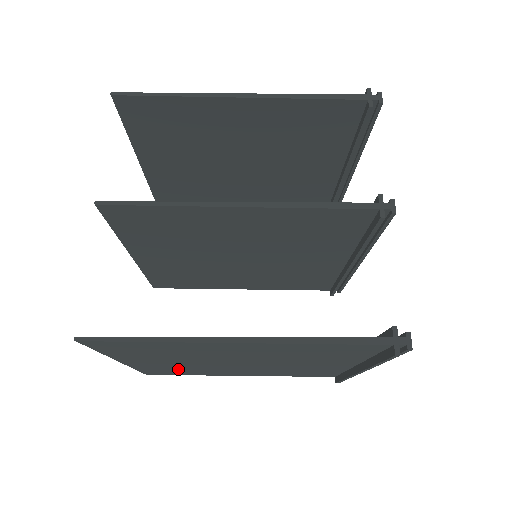
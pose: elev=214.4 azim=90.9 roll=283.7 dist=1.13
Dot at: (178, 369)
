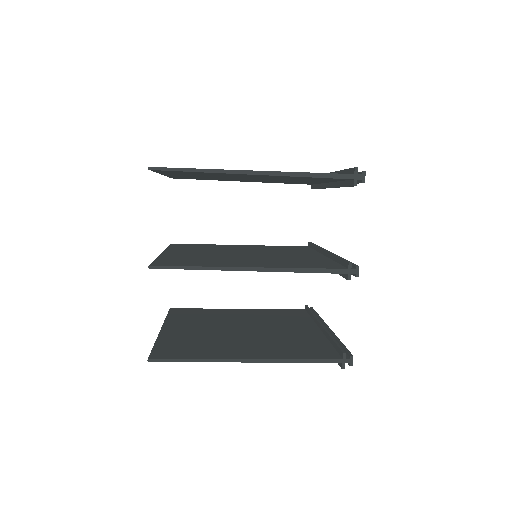
Dot at: occluded
